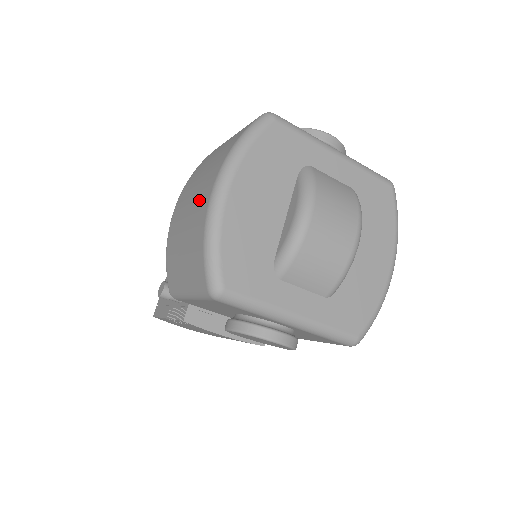
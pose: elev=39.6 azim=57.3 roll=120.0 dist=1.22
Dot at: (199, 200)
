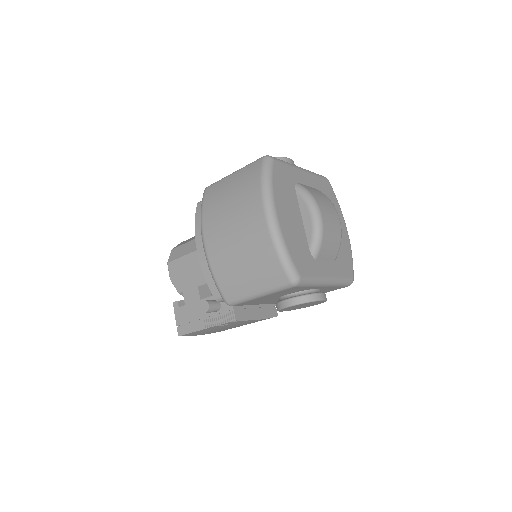
Dot at: (249, 228)
